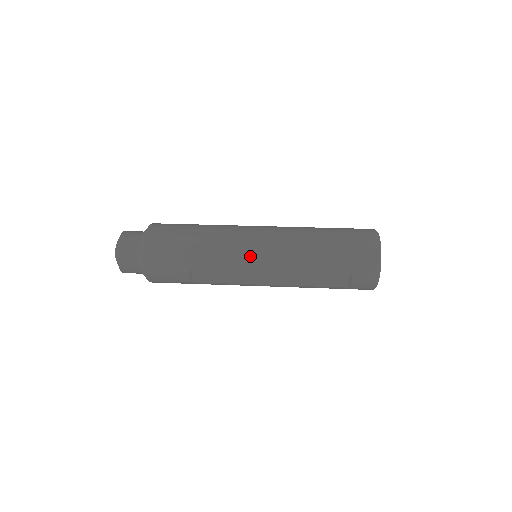
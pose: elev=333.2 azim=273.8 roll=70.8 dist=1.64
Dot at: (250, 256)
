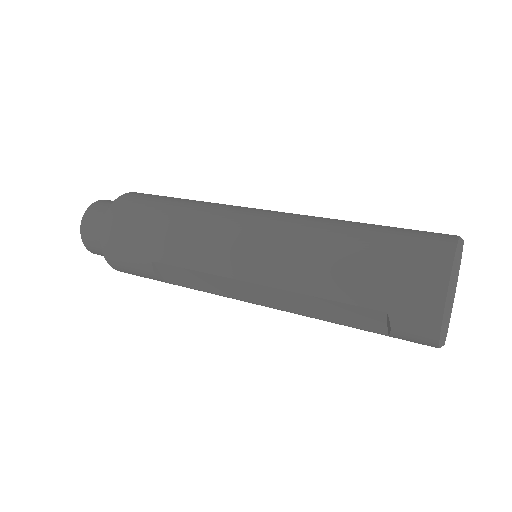
Dot at: (227, 258)
